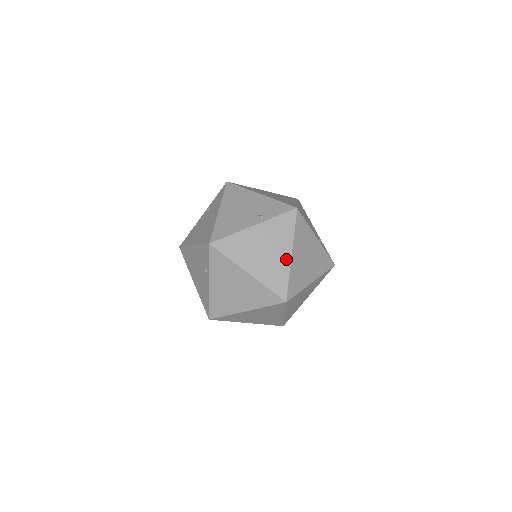
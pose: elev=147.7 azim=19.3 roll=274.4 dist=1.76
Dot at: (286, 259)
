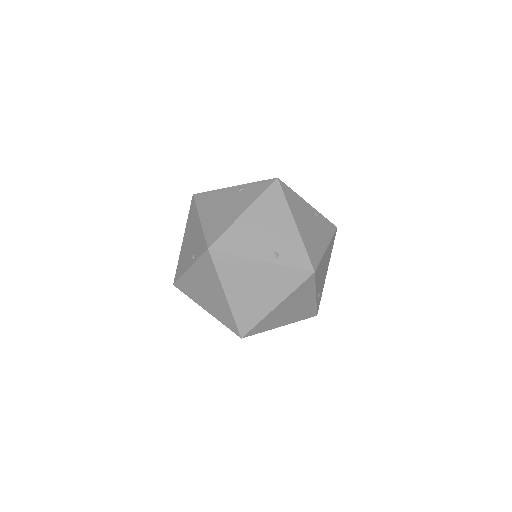
Dot at: (223, 300)
